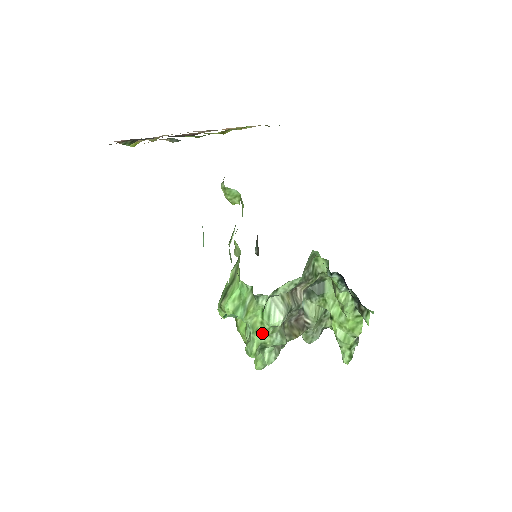
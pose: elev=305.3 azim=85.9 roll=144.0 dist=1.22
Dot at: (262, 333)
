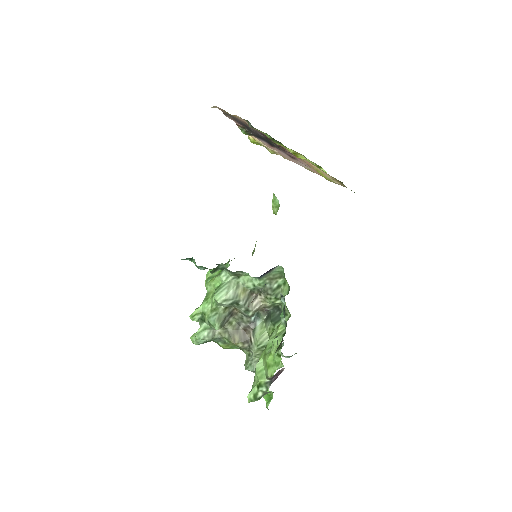
Dot at: (209, 304)
